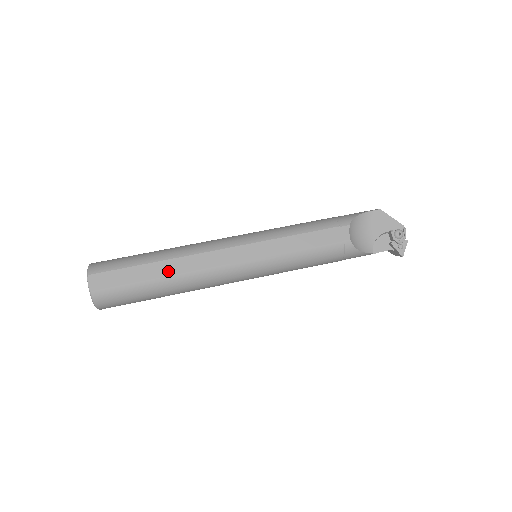
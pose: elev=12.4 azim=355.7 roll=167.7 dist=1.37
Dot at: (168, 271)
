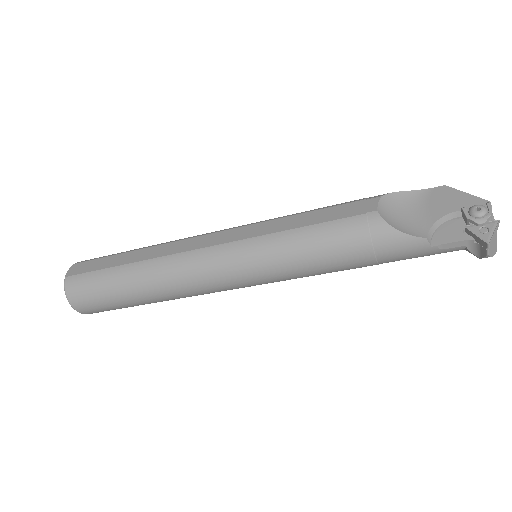
Dot at: (141, 257)
